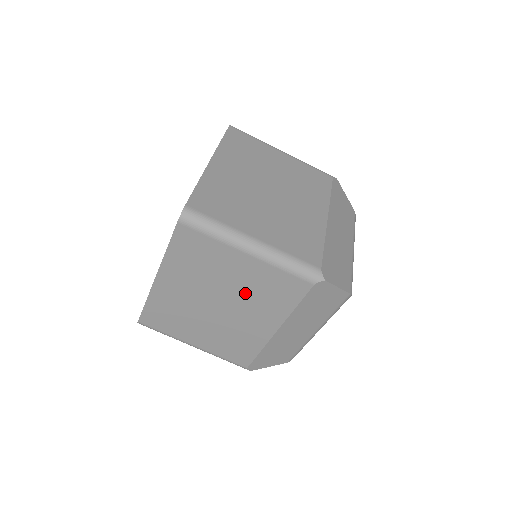
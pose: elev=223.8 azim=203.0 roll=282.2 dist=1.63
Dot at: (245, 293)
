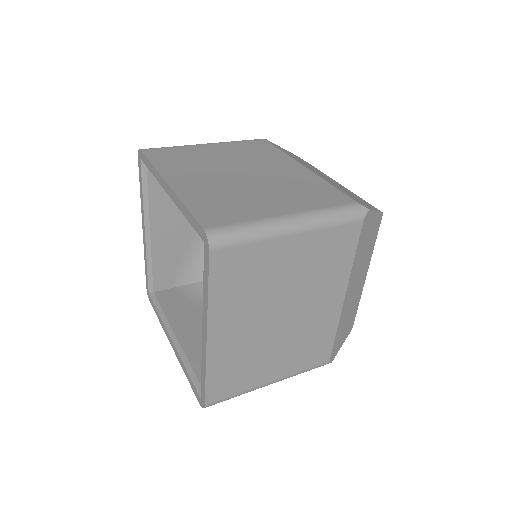
Dot at: (304, 281)
